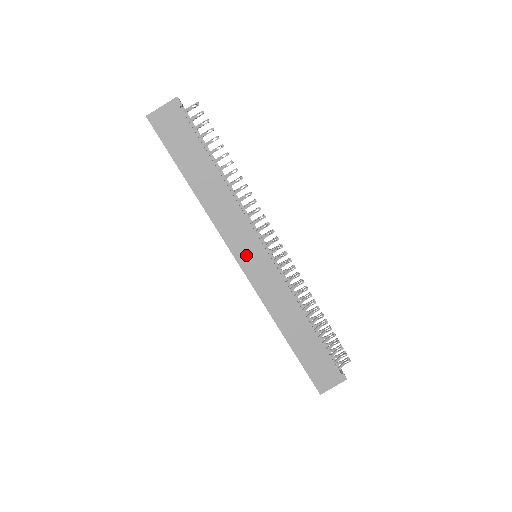
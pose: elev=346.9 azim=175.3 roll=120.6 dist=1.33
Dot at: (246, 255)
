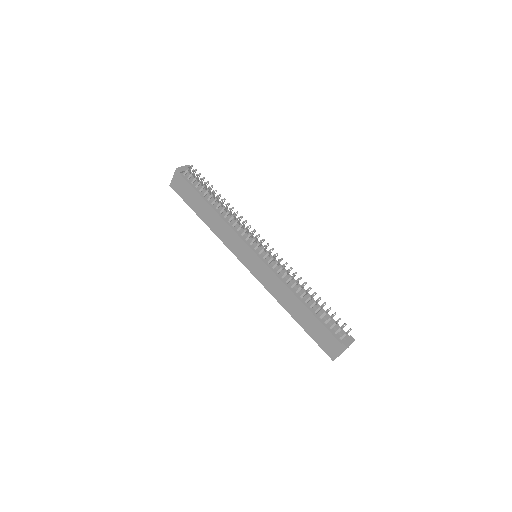
Dot at: (245, 258)
